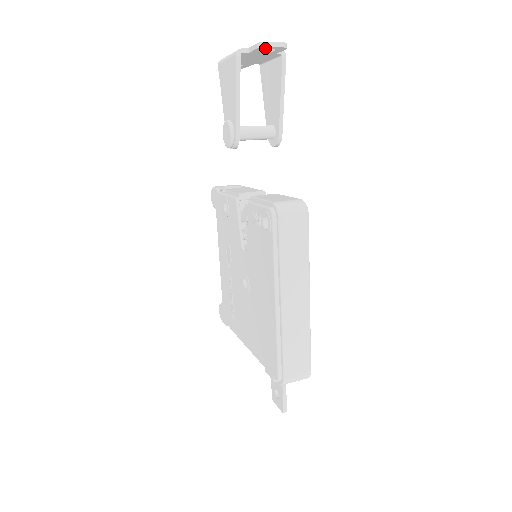
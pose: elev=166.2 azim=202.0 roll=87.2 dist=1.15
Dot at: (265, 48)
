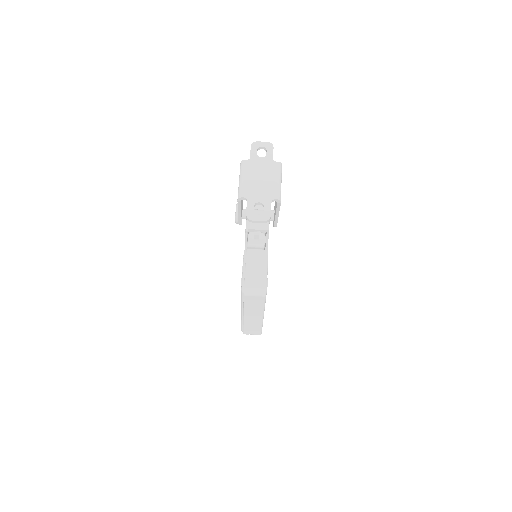
Dot at: (252, 217)
